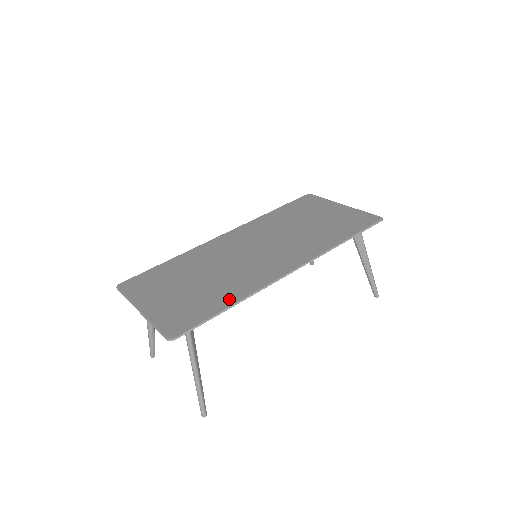
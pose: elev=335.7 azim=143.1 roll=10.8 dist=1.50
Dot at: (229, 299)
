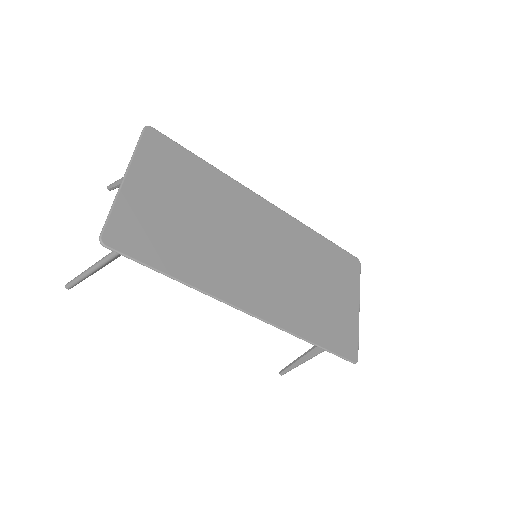
Dot at: (184, 270)
